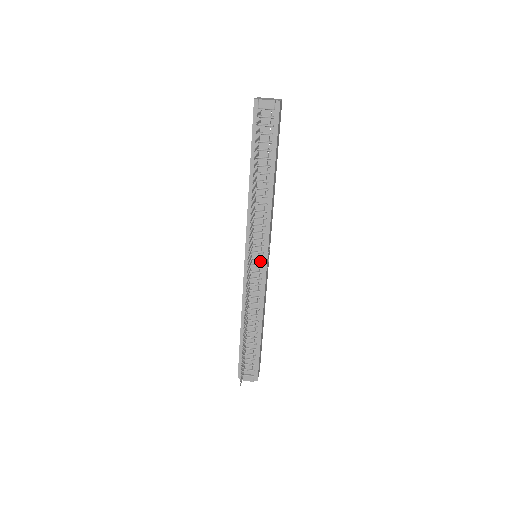
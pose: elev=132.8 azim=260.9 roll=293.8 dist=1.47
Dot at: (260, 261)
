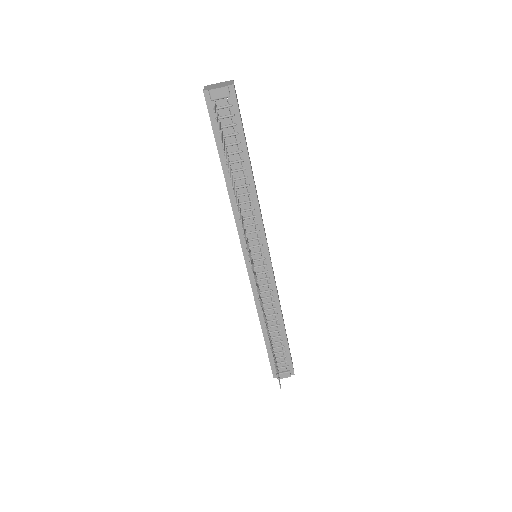
Dot at: occluded
